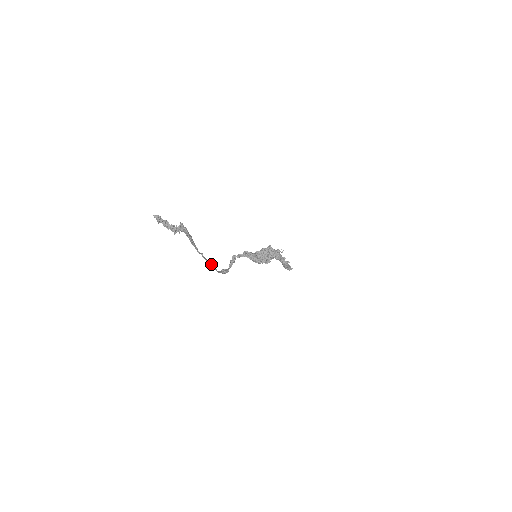
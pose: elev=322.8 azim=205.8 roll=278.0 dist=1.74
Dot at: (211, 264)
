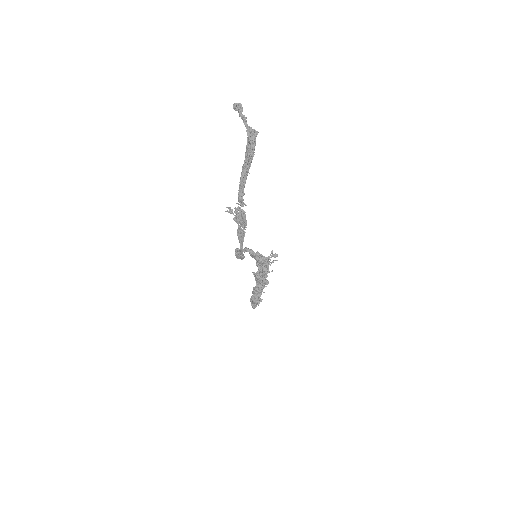
Dot at: (241, 231)
